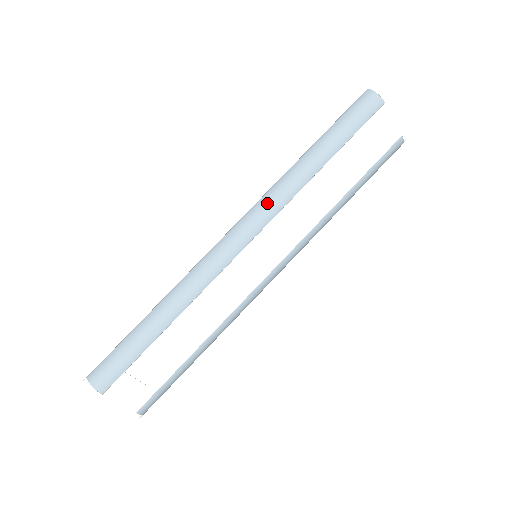
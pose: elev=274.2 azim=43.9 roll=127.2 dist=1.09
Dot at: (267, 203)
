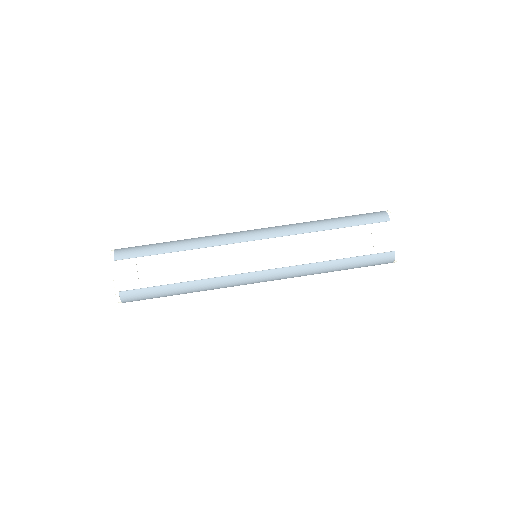
Dot at: (282, 227)
